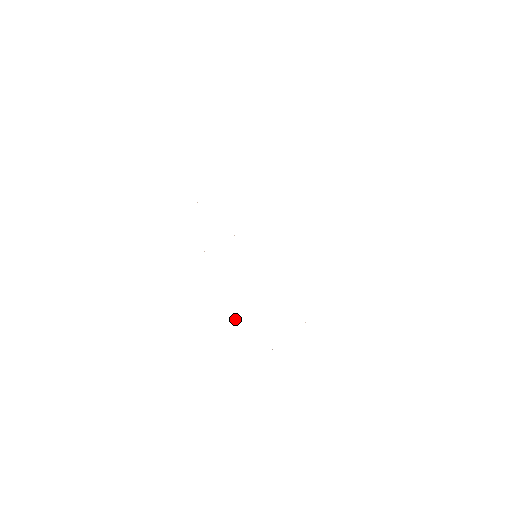
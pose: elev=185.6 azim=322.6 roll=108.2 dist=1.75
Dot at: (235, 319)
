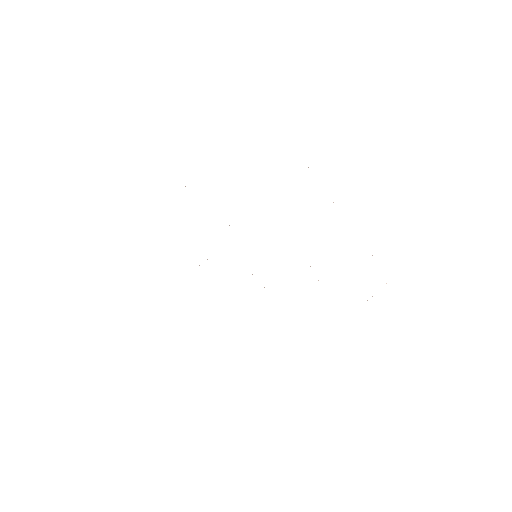
Dot at: occluded
